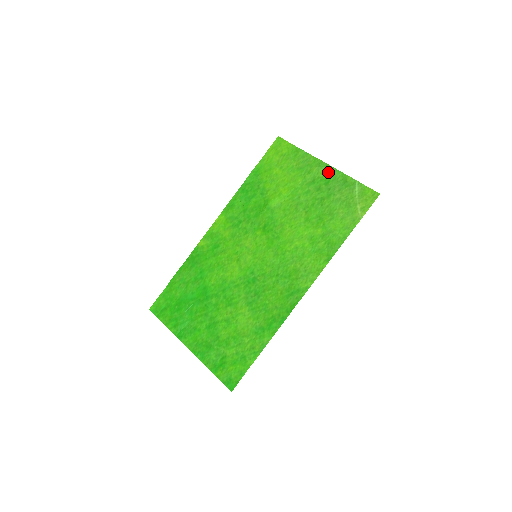
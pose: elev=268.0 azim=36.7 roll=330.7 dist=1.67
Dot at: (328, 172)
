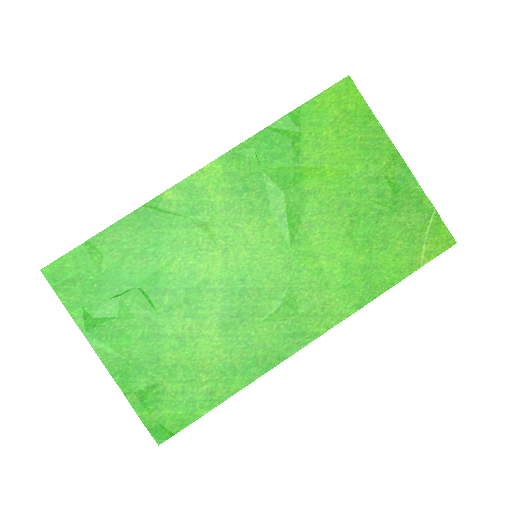
Dot at: (402, 175)
